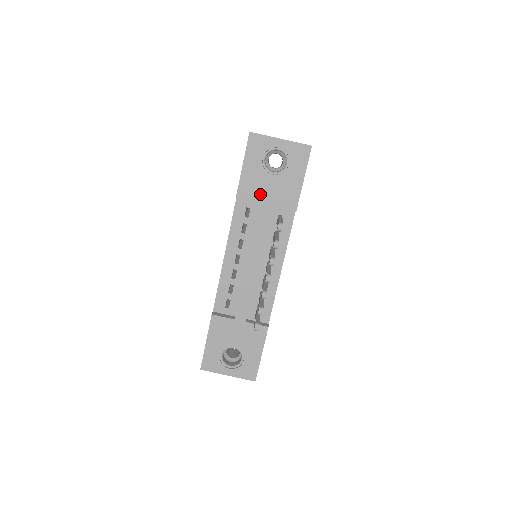
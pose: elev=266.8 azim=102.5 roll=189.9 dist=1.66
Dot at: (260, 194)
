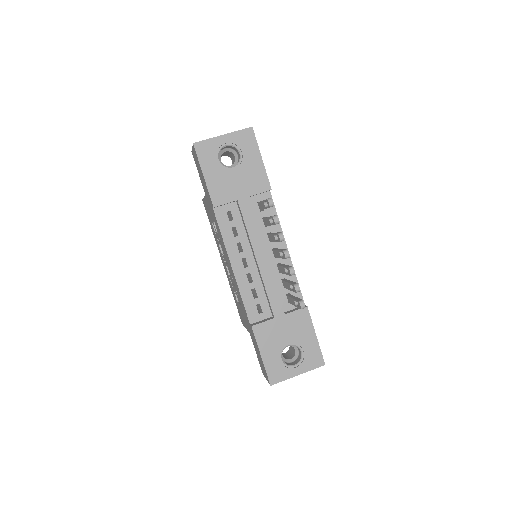
Dot at: (232, 192)
